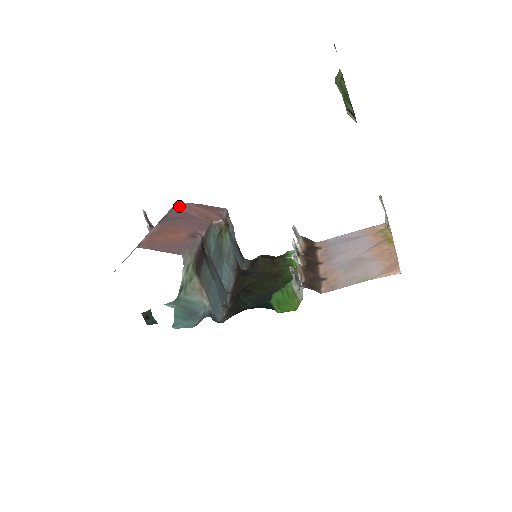
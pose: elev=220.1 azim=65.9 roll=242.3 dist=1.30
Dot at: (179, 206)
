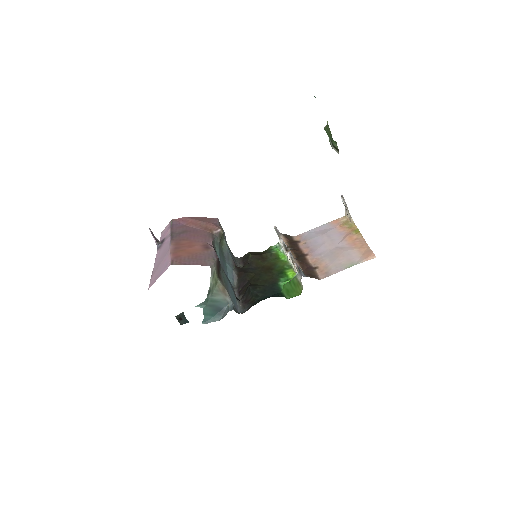
Dot at: (176, 221)
